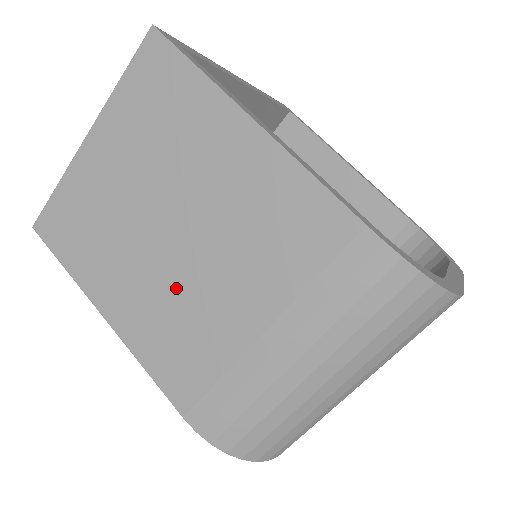
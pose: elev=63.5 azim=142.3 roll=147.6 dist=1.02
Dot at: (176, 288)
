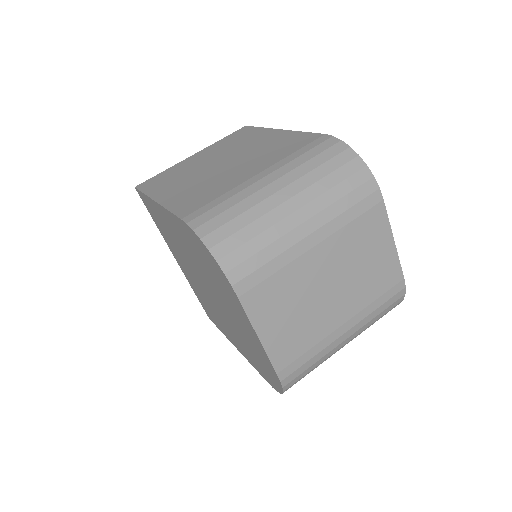
Dot at: (211, 178)
